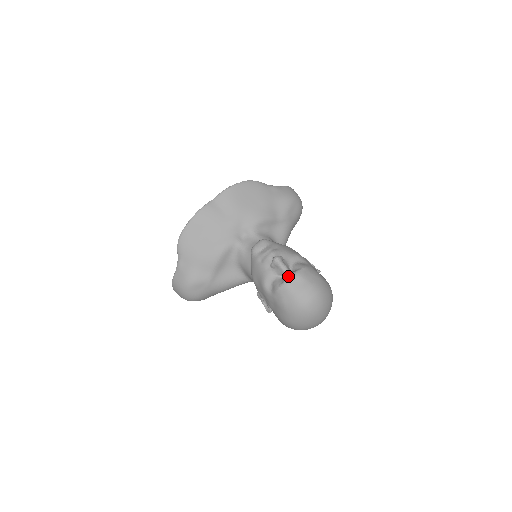
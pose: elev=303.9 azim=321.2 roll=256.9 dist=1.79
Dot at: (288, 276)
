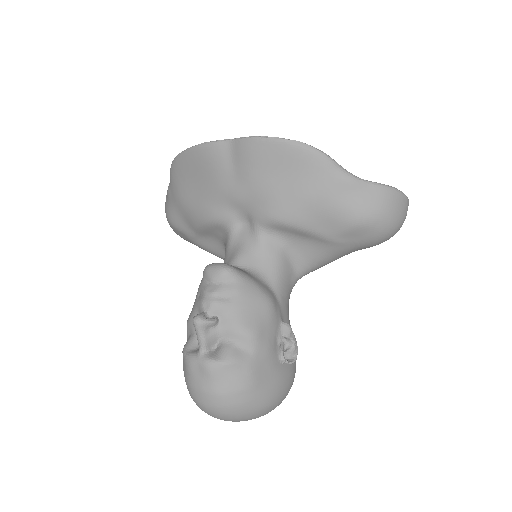
Dot at: (197, 354)
